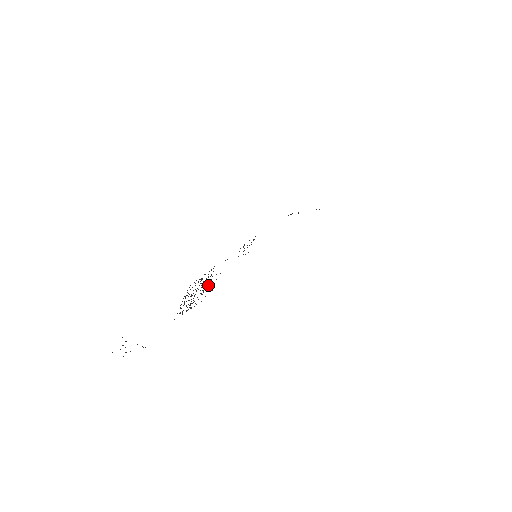
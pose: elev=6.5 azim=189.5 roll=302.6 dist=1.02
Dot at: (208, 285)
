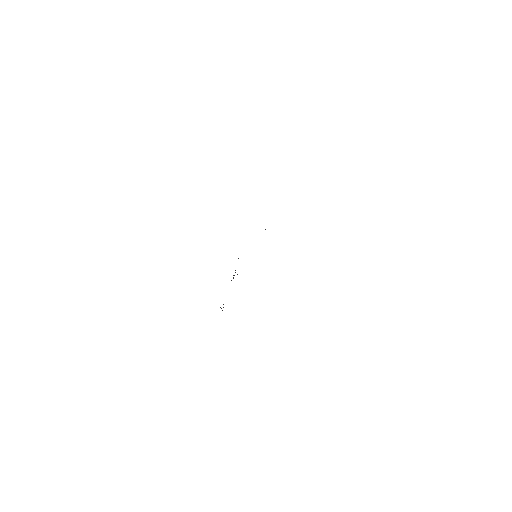
Dot at: occluded
